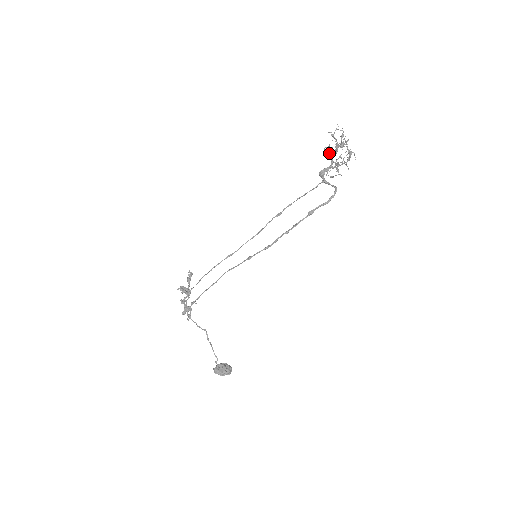
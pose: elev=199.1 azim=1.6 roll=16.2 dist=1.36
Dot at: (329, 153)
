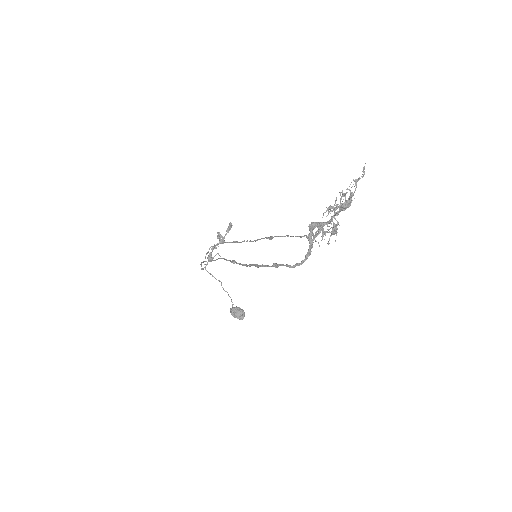
Dot at: (331, 206)
